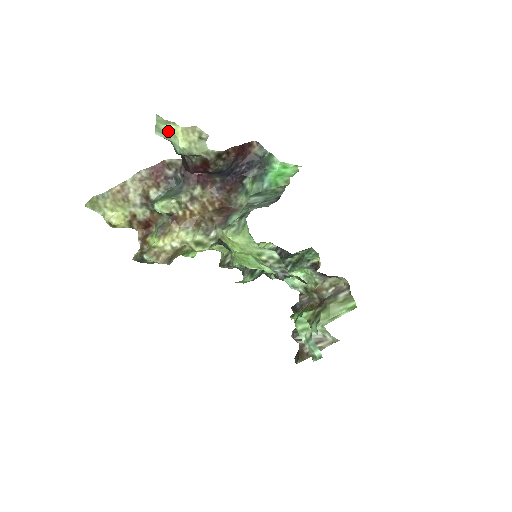
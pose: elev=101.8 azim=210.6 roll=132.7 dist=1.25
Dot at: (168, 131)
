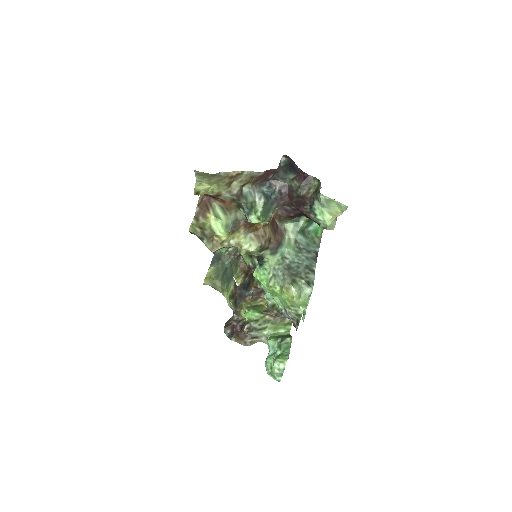
Dot at: (332, 208)
